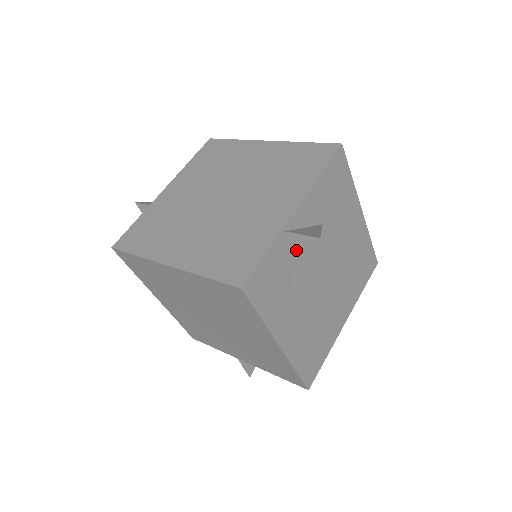
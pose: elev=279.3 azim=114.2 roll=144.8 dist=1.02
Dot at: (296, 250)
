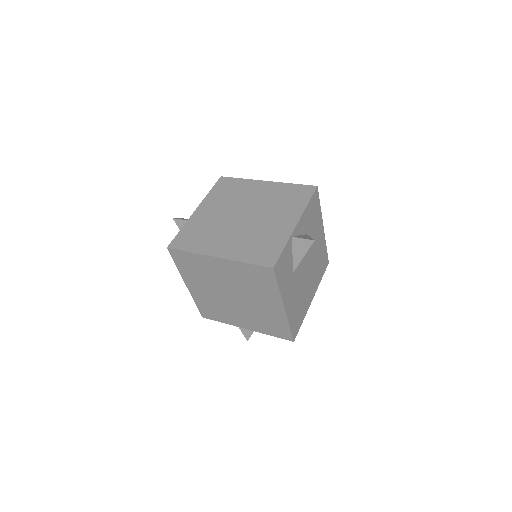
Dot at: (298, 248)
